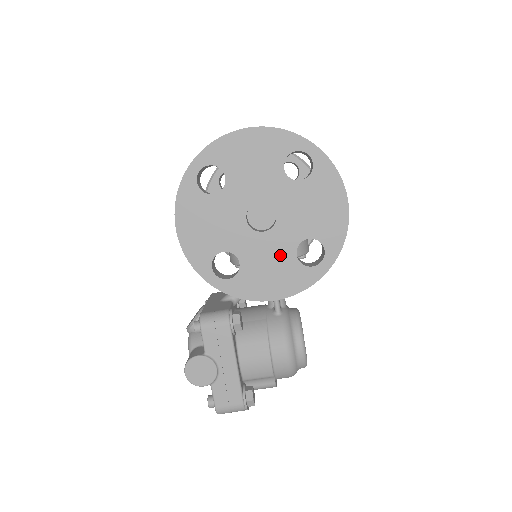
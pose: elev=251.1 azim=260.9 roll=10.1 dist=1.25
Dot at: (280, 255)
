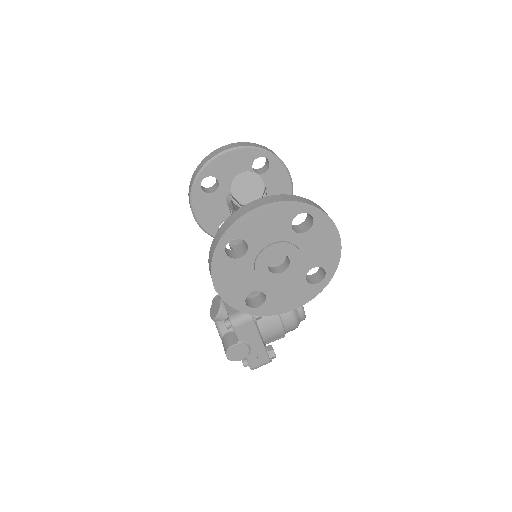
Dot at: (294, 283)
